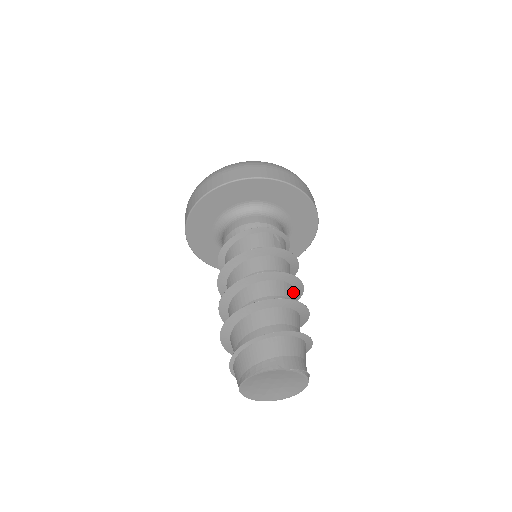
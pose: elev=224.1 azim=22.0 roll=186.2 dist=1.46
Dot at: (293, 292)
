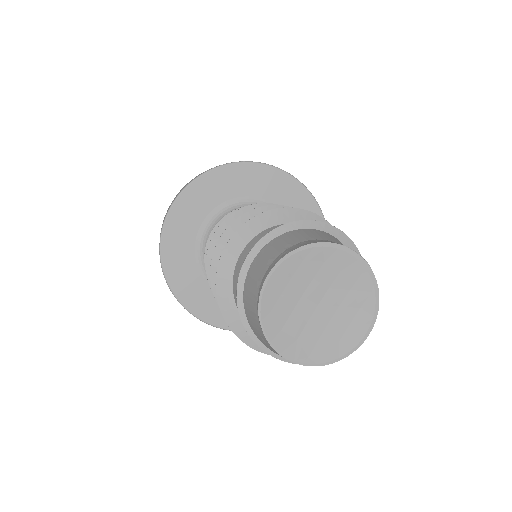
Dot at: occluded
